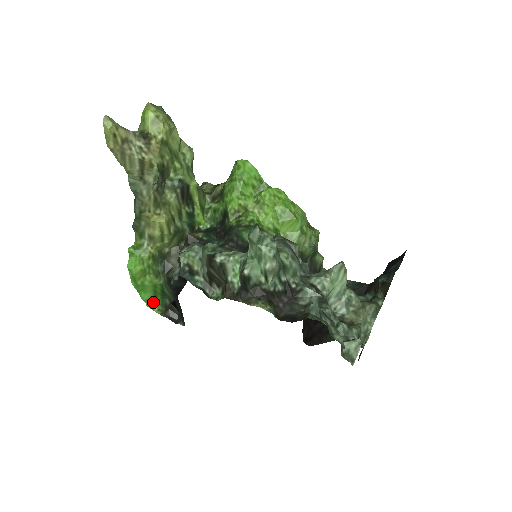
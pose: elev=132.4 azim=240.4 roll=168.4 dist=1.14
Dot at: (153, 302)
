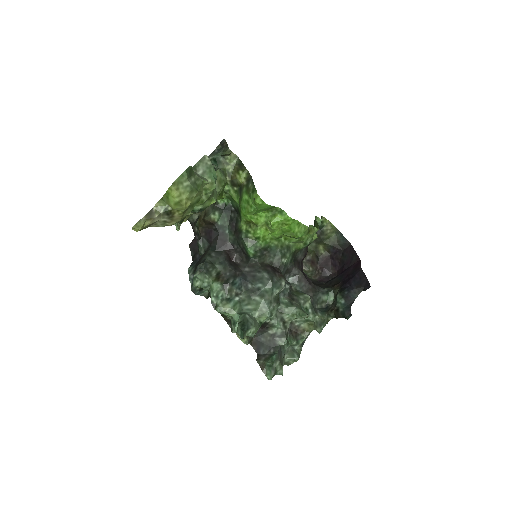
Dot at: occluded
